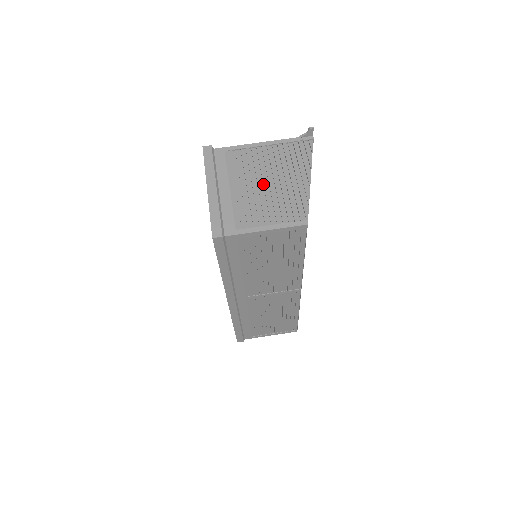
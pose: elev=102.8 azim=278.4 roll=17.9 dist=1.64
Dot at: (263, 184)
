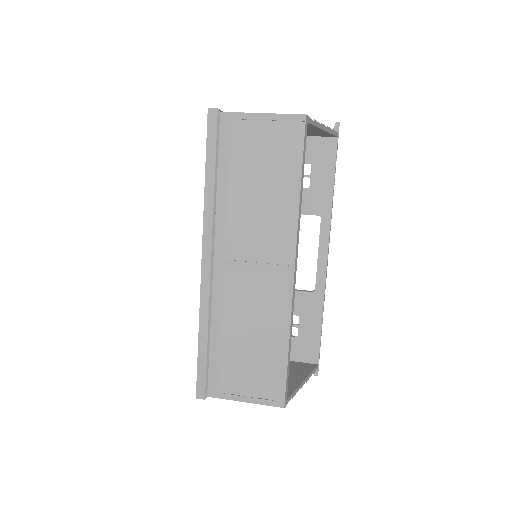
Dot at: occluded
